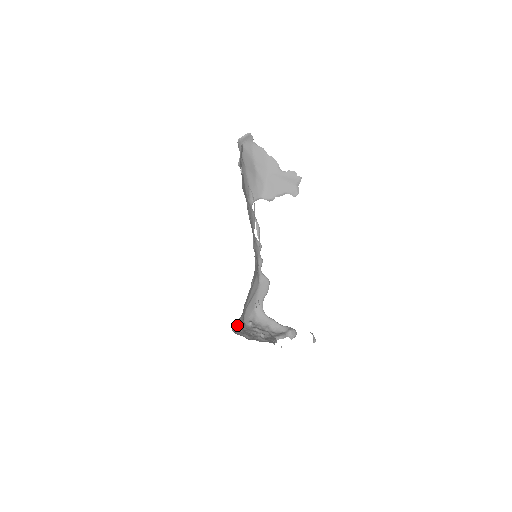
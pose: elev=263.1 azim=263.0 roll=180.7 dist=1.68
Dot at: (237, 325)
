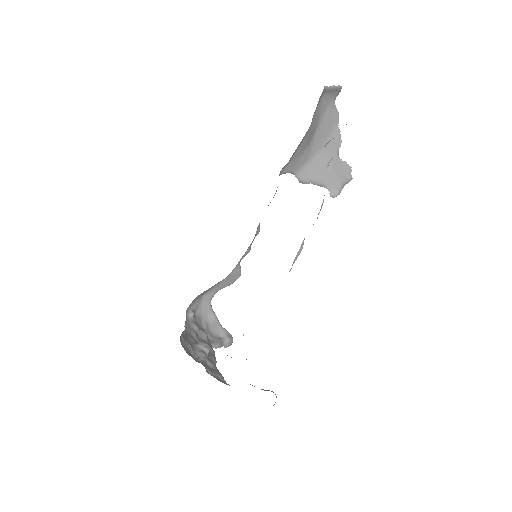
Dot at: occluded
